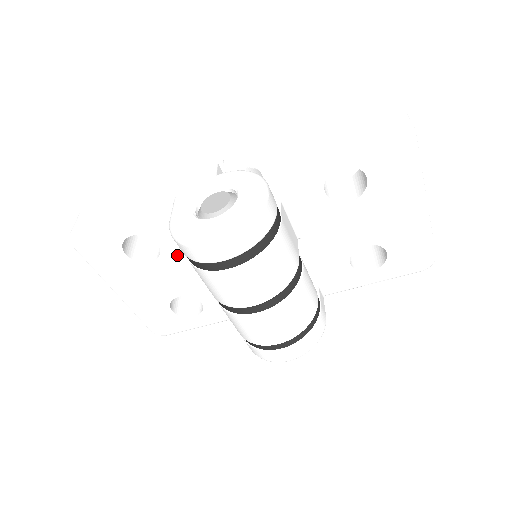
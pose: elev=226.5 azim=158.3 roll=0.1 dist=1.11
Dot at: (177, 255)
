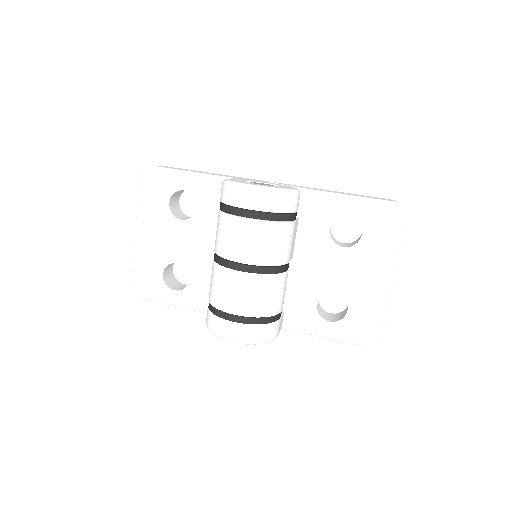
Dot at: (203, 224)
